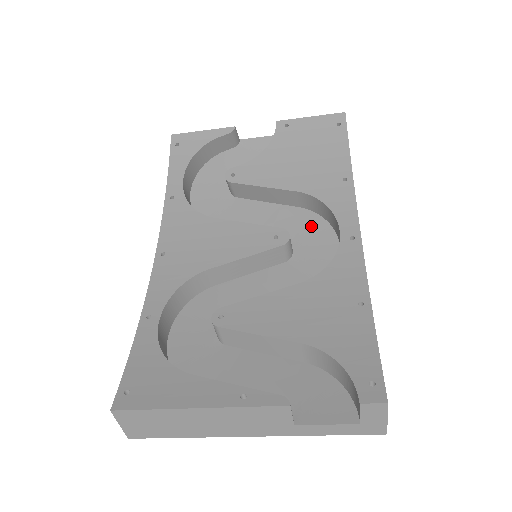
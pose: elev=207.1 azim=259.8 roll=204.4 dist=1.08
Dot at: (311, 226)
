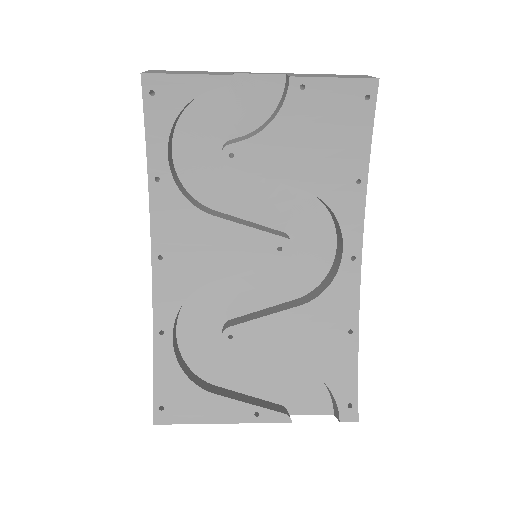
Dot at: (311, 215)
